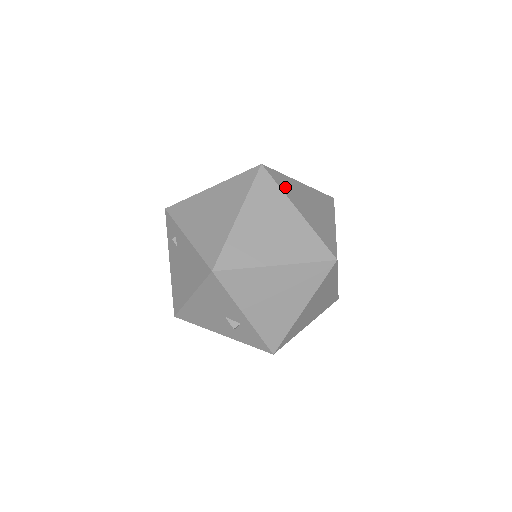
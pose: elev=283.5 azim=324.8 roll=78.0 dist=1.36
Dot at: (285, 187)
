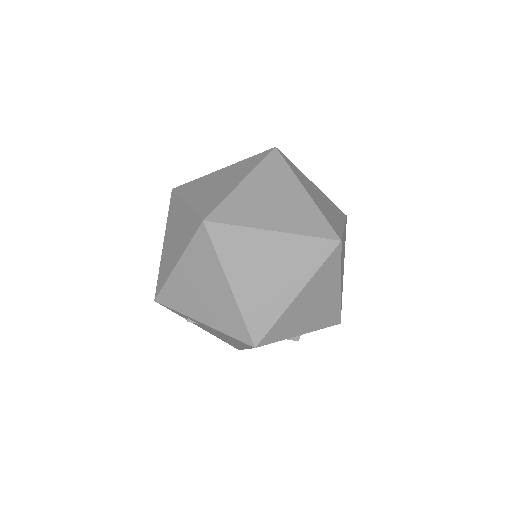
Dot at: (241, 217)
